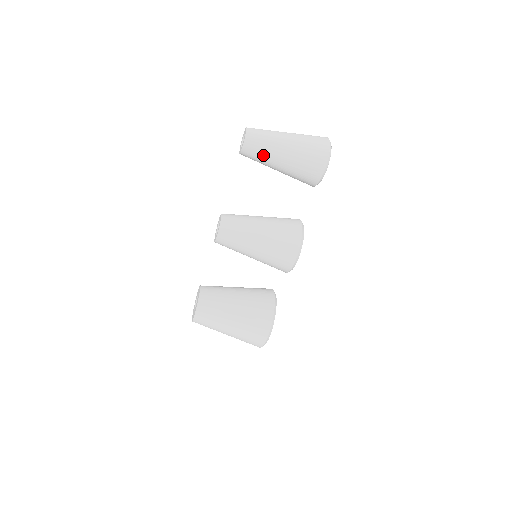
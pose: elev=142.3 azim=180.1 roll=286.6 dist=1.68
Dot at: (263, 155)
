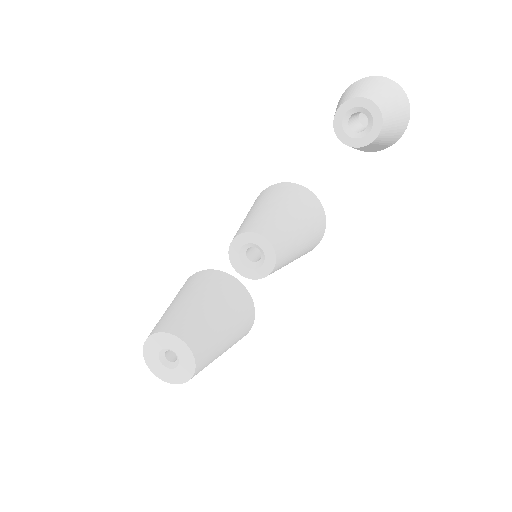
Dot at: (380, 141)
